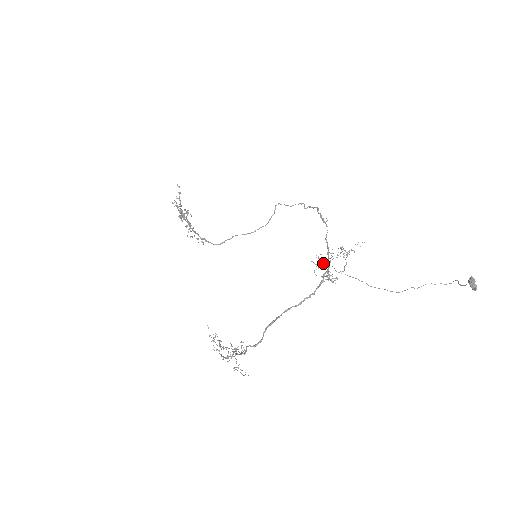
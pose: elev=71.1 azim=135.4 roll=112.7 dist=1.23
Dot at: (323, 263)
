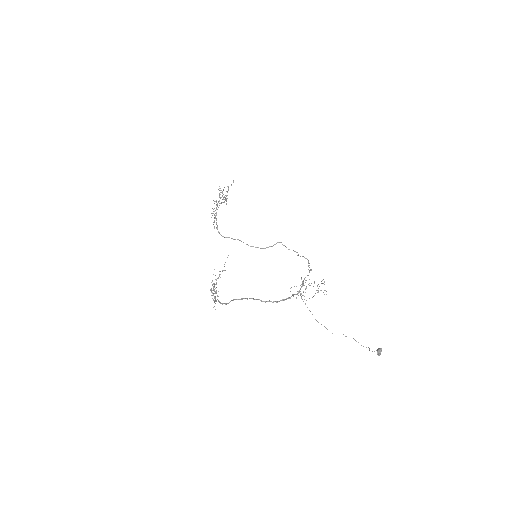
Dot at: (303, 285)
